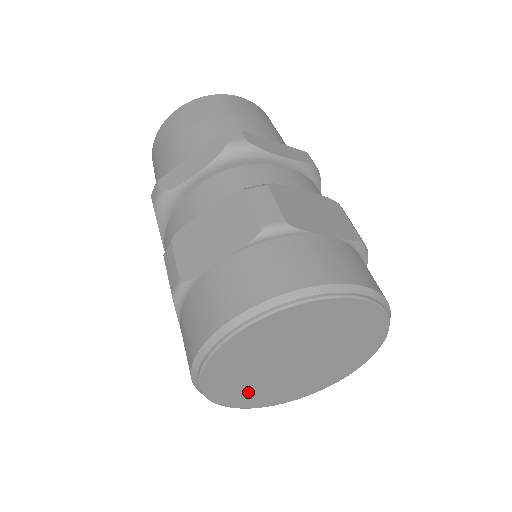
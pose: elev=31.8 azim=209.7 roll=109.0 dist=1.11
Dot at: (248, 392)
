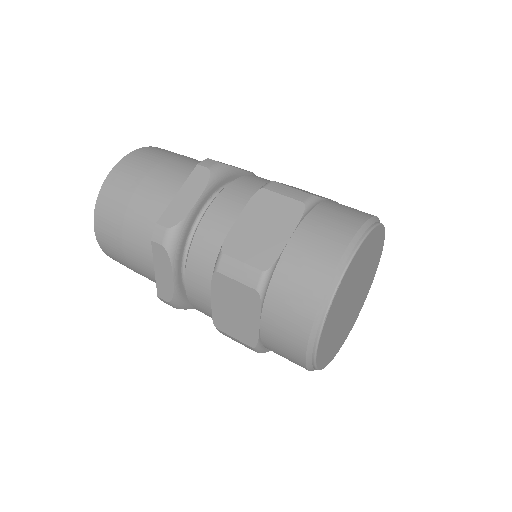
Dot at: (330, 346)
